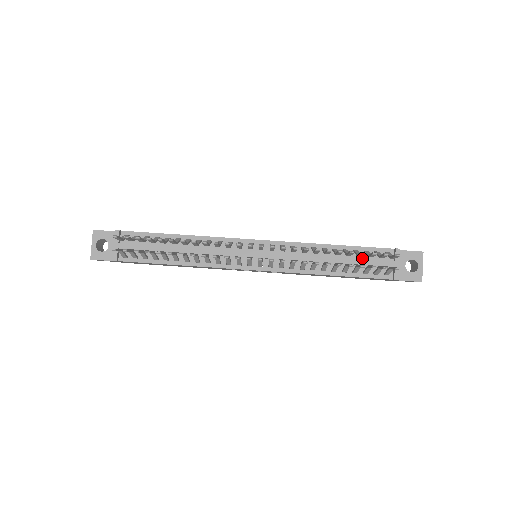
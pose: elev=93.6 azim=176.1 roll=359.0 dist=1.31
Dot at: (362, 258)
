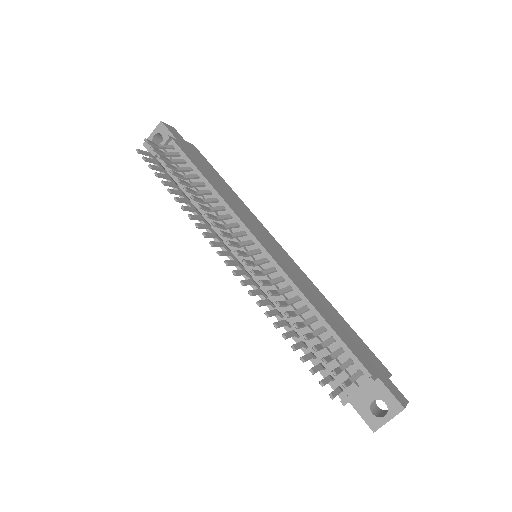
Dot at: (333, 351)
